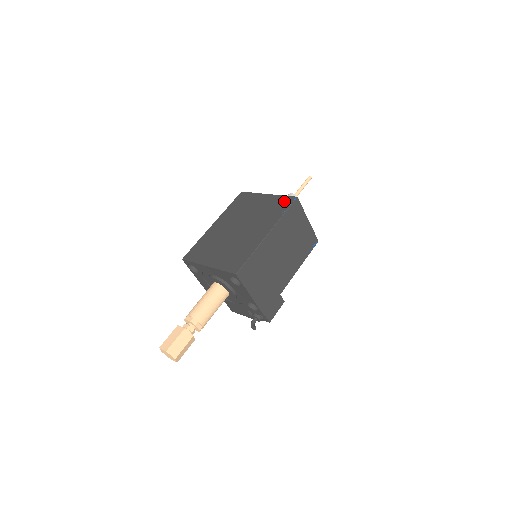
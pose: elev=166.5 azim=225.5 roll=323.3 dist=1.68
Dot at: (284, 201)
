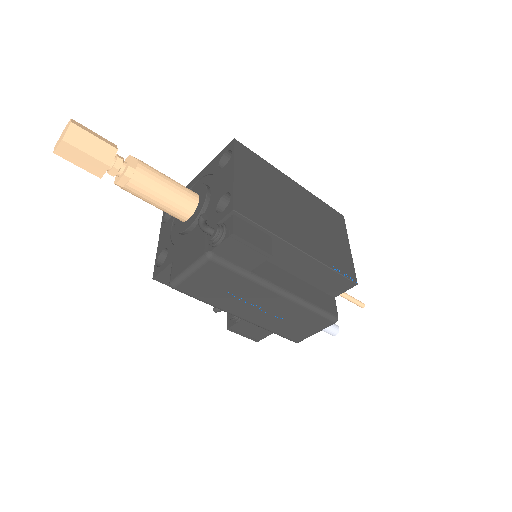
Dot at: occluded
